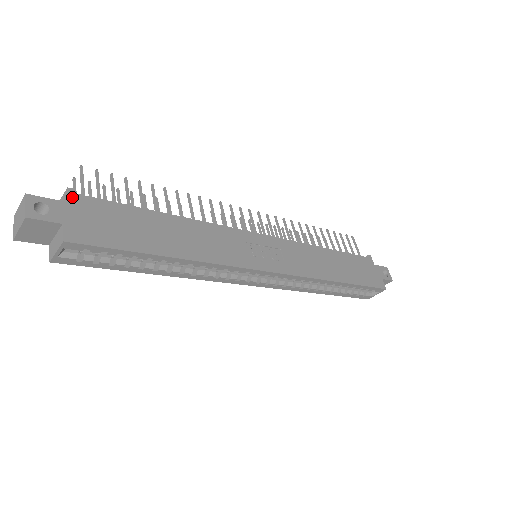
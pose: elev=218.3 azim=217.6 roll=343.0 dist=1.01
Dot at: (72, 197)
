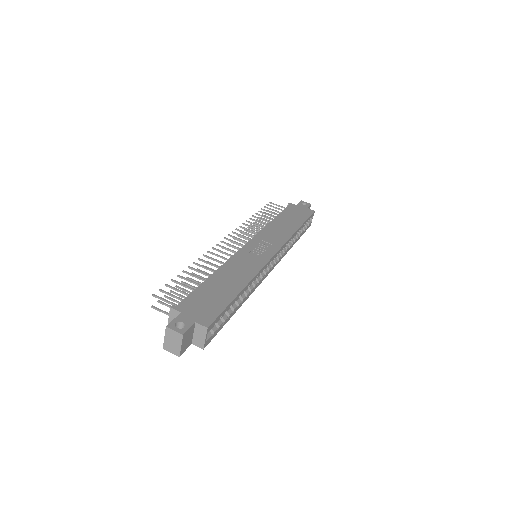
Dot at: (178, 309)
